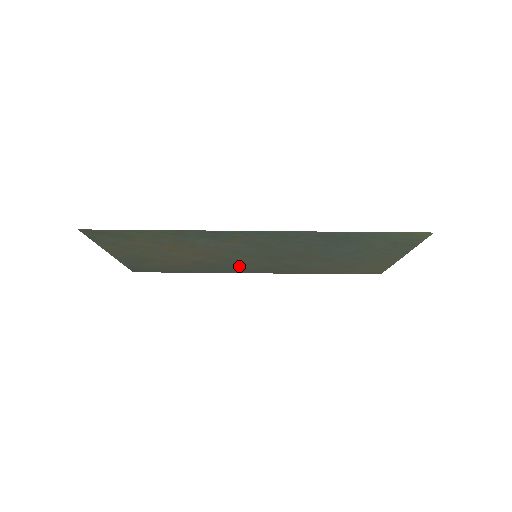
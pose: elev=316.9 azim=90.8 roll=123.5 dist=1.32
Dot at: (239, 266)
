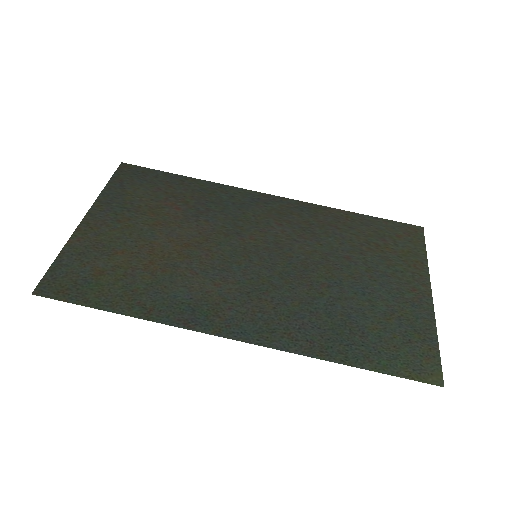
Dot at: (244, 214)
